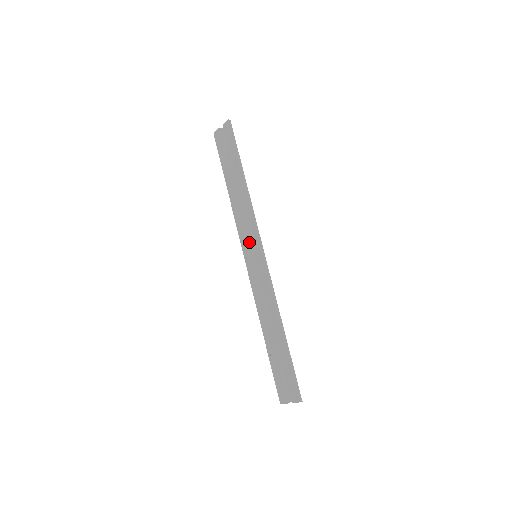
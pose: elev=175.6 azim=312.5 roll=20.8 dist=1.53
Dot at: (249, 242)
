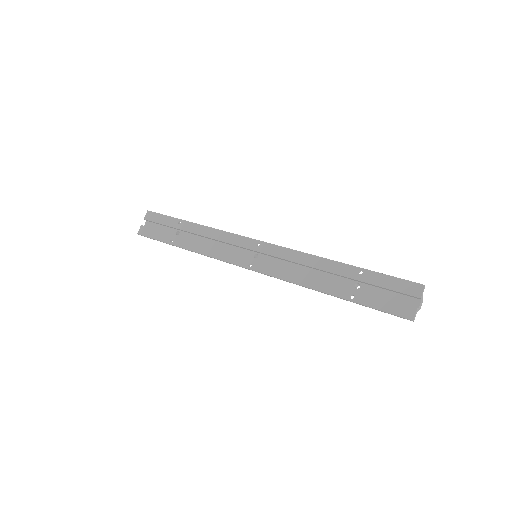
Dot at: (239, 255)
